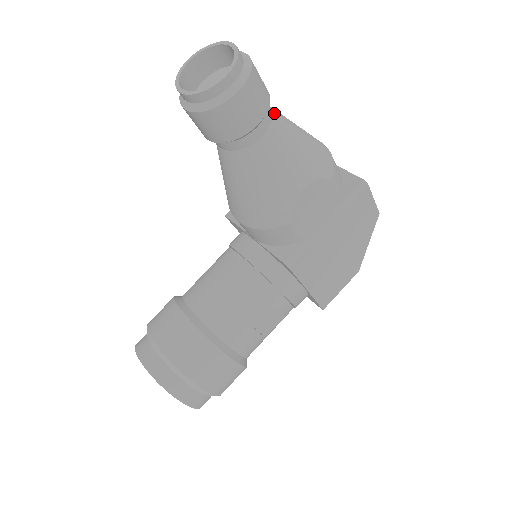
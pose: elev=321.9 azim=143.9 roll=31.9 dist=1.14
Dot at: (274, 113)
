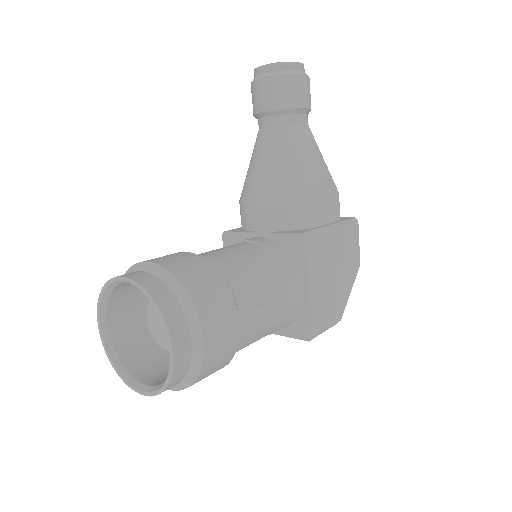
Dot at: occluded
